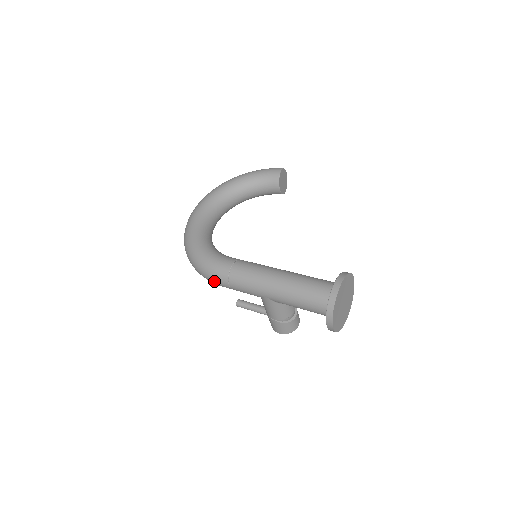
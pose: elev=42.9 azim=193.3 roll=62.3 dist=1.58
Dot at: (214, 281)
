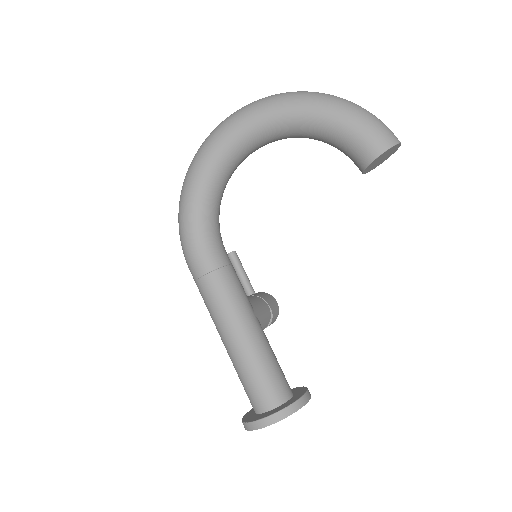
Dot at: occluded
